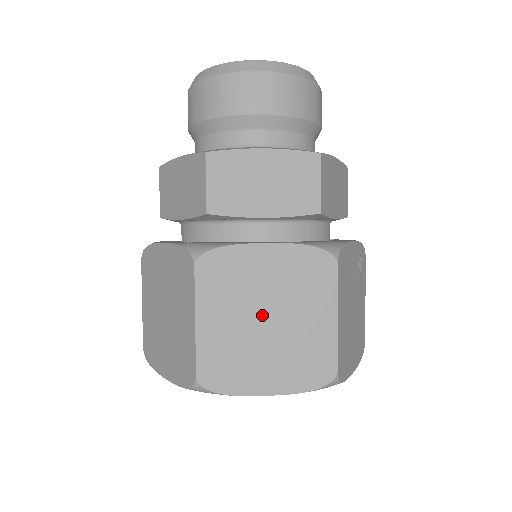
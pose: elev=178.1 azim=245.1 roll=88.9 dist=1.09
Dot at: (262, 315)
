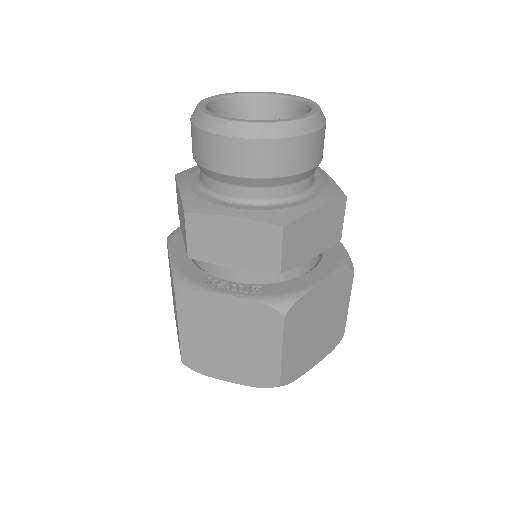
Dot at: (316, 326)
